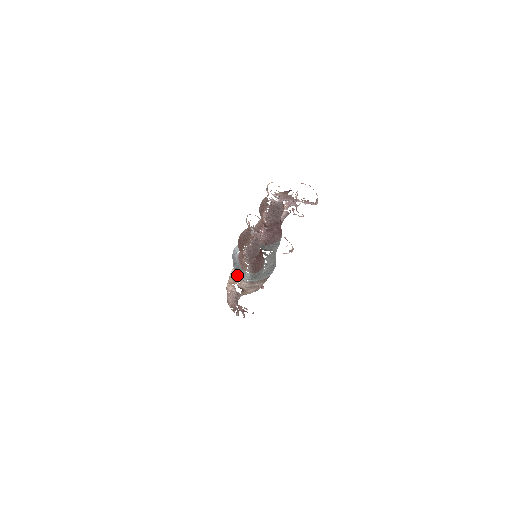
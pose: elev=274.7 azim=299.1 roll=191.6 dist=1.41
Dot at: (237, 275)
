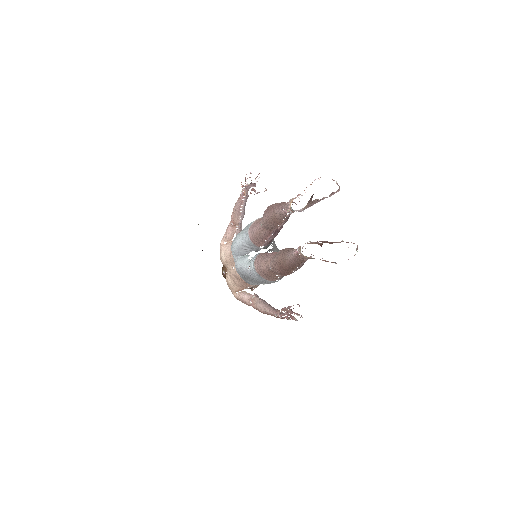
Dot at: occluded
